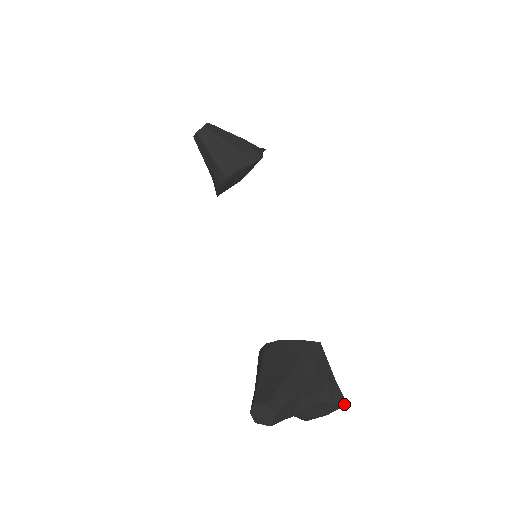
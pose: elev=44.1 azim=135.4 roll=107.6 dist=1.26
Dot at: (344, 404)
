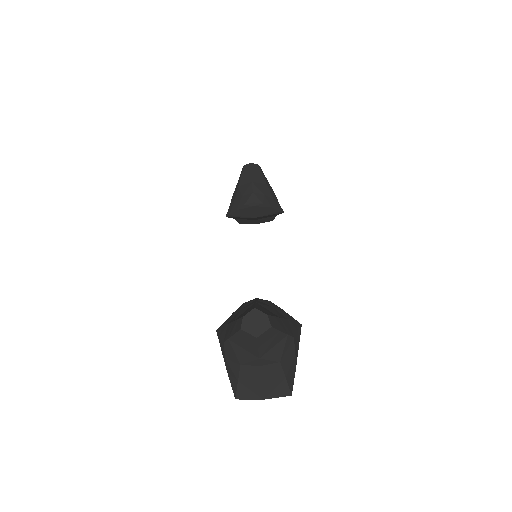
Dot at: (290, 392)
